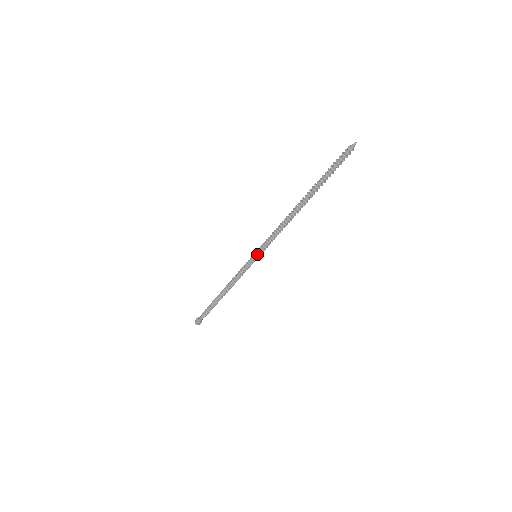
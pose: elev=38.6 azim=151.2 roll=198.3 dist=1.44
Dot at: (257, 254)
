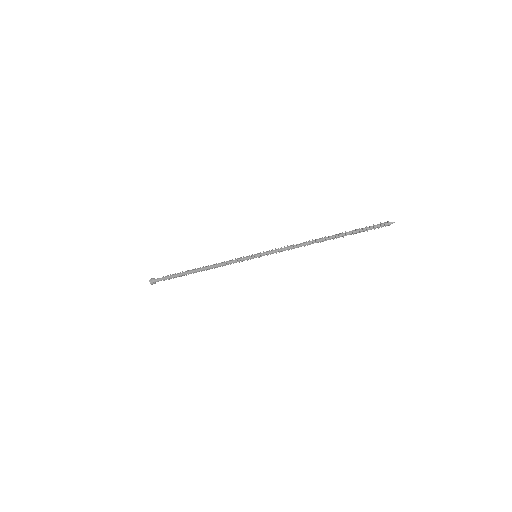
Dot at: (259, 256)
